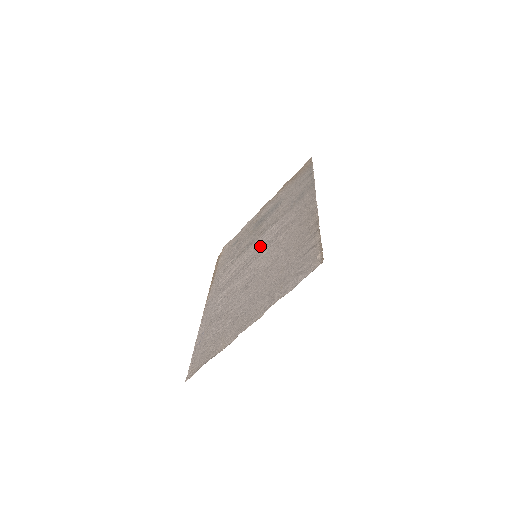
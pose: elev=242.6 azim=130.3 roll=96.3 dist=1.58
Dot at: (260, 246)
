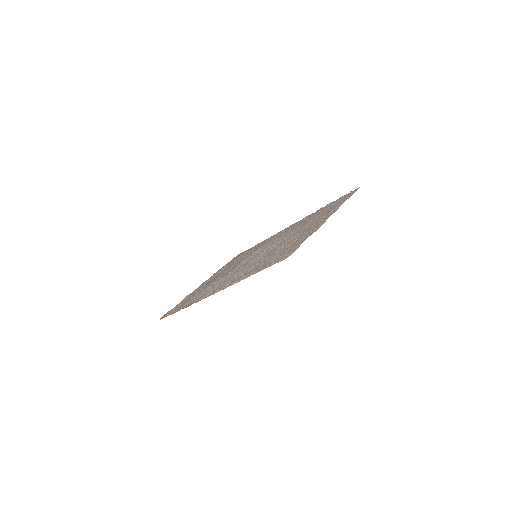
Dot at: (251, 257)
